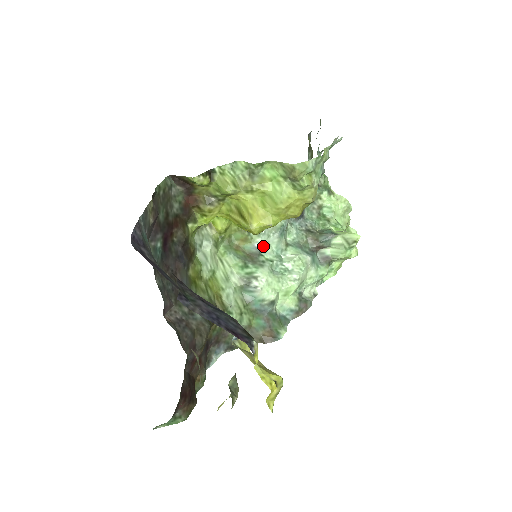
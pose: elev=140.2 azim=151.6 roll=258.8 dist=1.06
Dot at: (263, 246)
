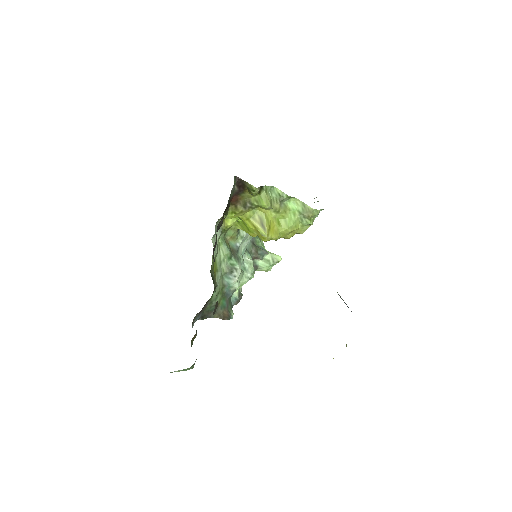
Dot at: (240, 246)
